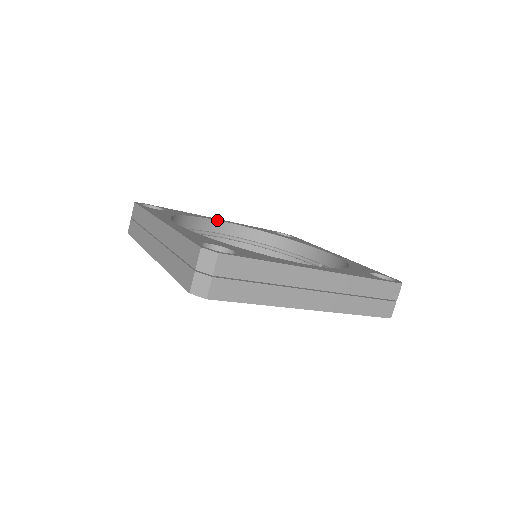
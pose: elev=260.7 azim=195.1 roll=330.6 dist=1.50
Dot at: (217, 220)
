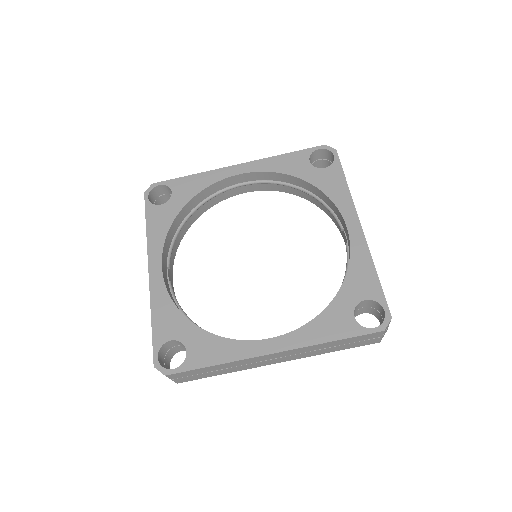
Dot at: (232, 176)
